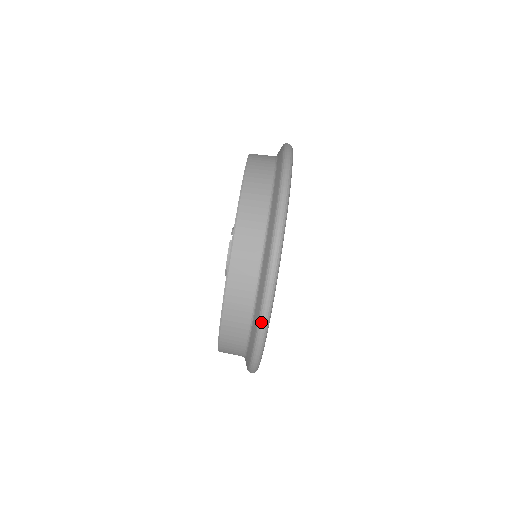
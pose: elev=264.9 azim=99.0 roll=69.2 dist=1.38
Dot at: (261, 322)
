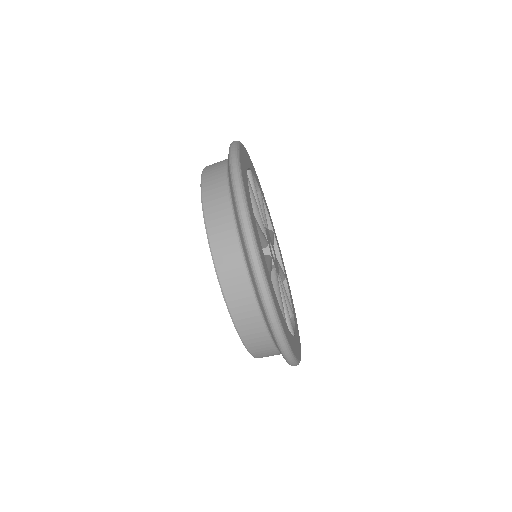
Dot at: occluded
